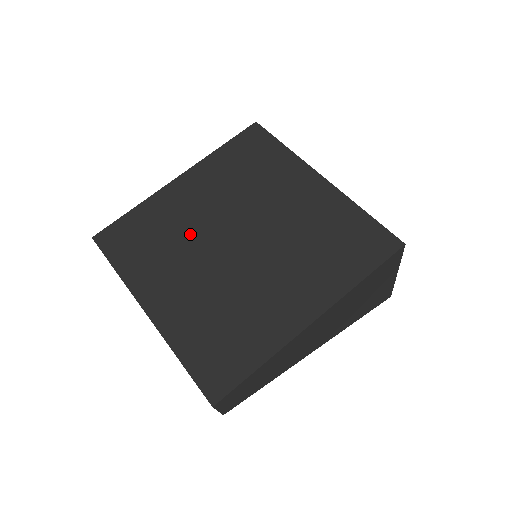
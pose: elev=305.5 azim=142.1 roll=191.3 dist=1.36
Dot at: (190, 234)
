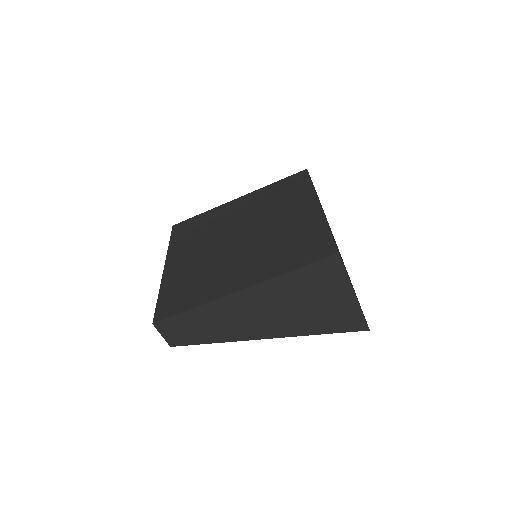
Dot at: (218, 230)
